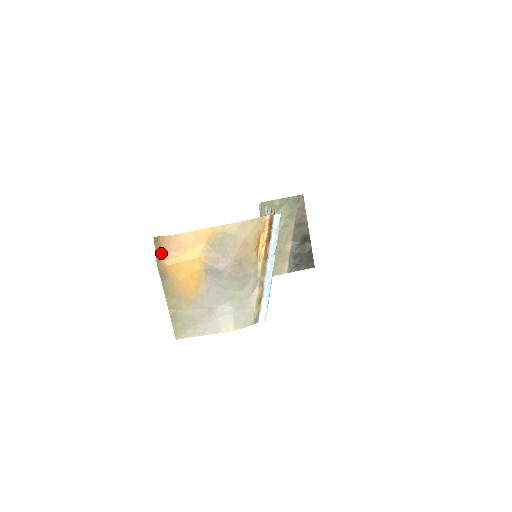
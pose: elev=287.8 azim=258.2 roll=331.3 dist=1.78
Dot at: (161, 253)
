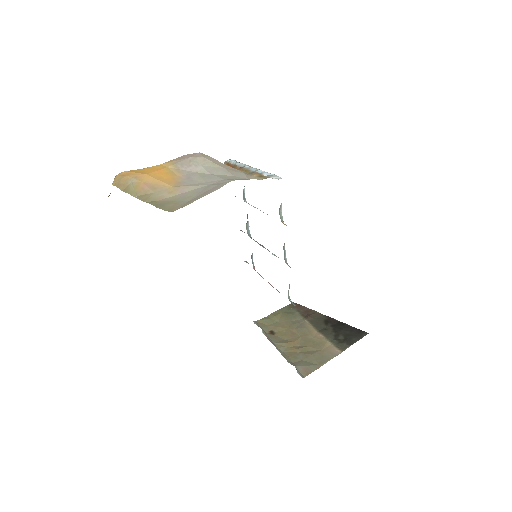
Dot at: occluded
